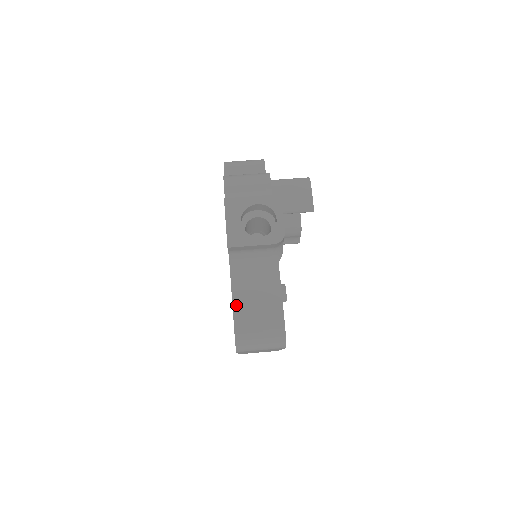
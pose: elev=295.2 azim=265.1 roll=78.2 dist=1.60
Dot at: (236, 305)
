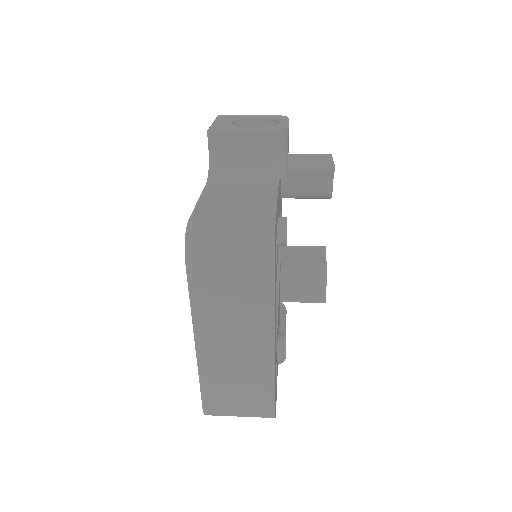
Dot at: (203, 201)
